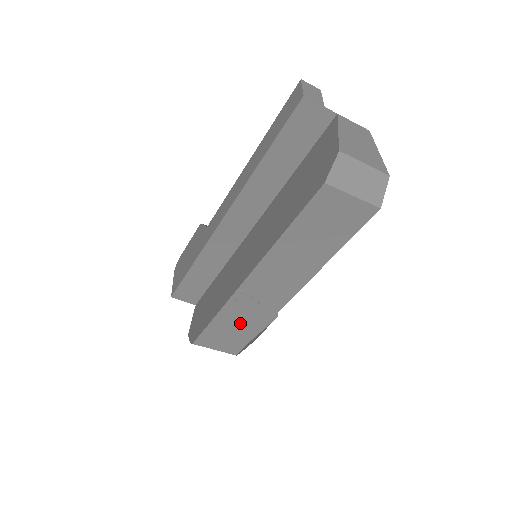
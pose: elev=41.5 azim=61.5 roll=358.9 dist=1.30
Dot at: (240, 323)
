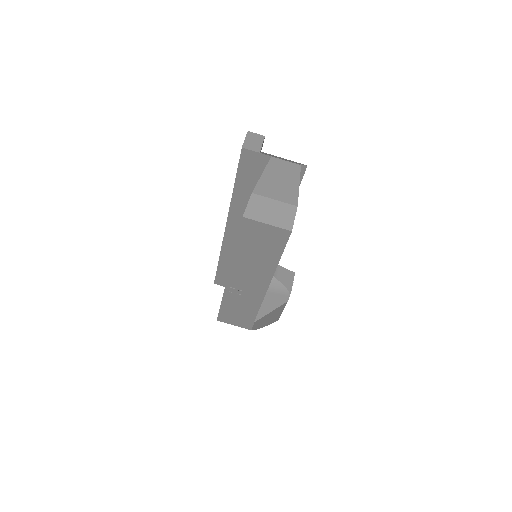
Dot at: (241, 307)
